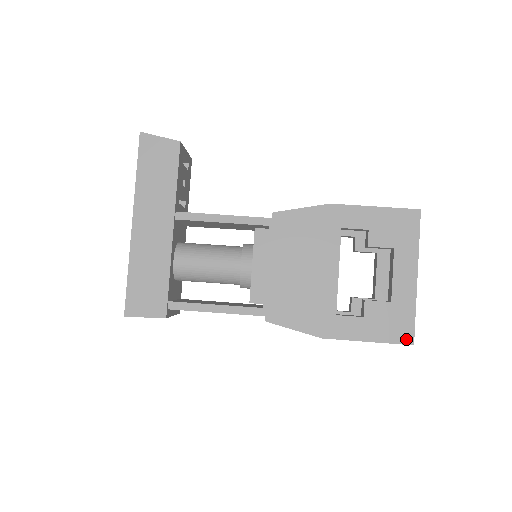
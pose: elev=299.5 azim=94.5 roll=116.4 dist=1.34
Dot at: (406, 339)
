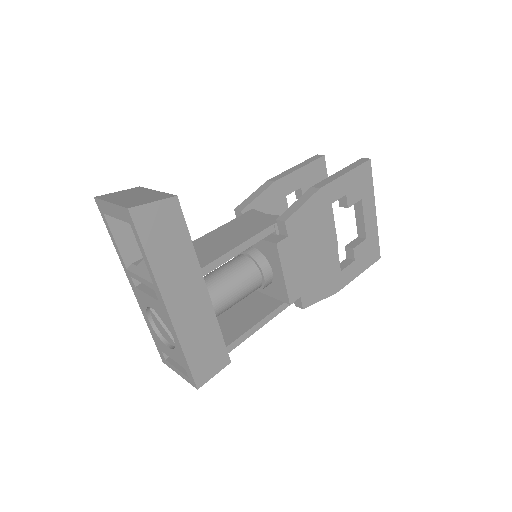
Dot at: (377, 257)
